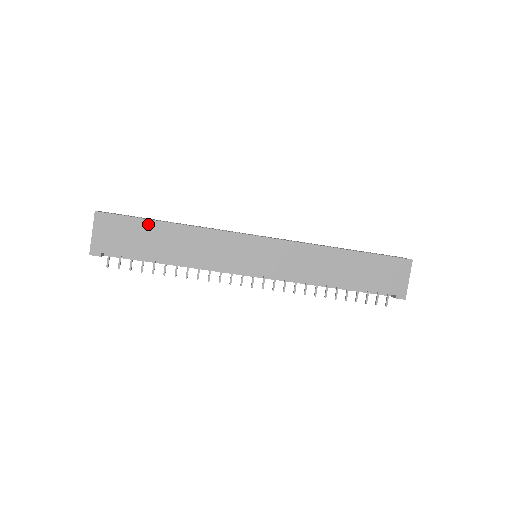
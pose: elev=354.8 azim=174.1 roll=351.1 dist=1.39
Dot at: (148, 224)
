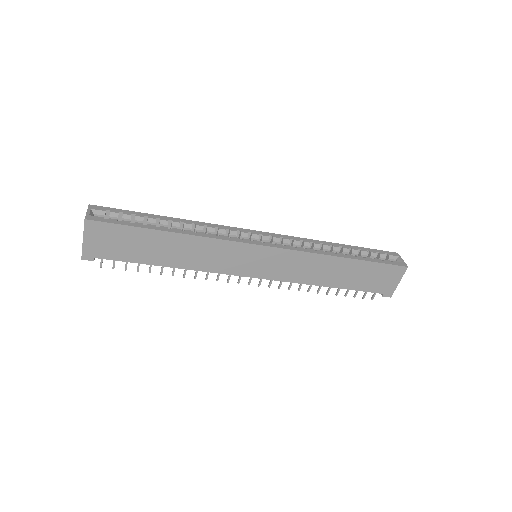
Dot at: (145, 232)
